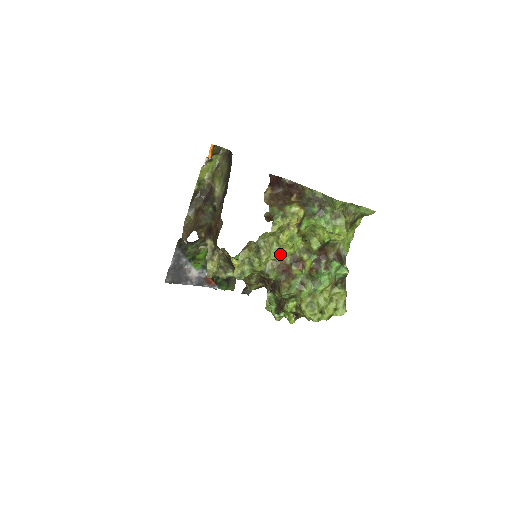
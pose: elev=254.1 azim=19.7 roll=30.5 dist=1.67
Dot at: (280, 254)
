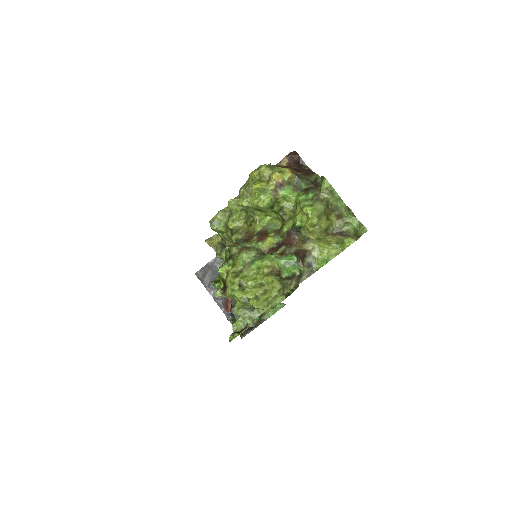
Dot at: (247, 202)
